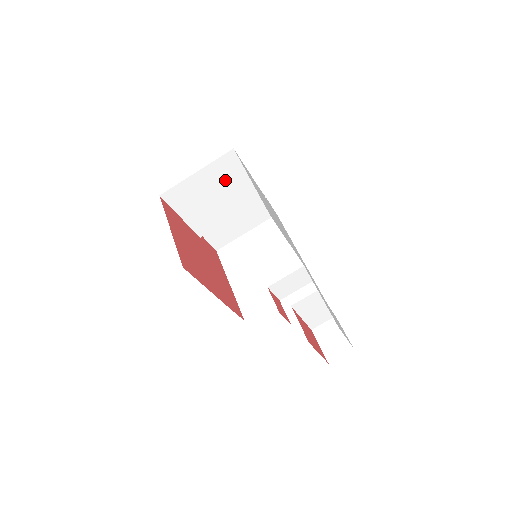
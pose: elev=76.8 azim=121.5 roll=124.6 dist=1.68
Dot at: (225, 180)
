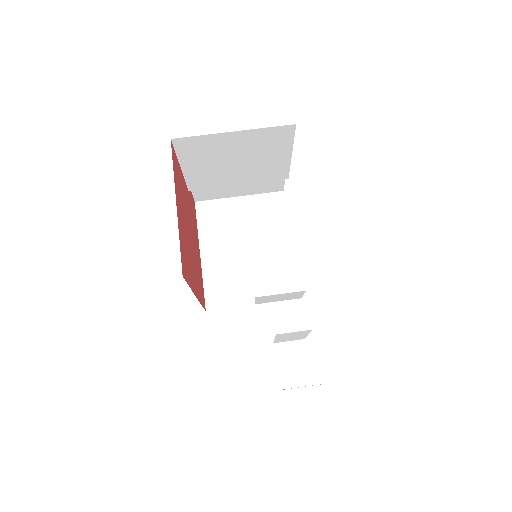
Dot at: (260, 150)
